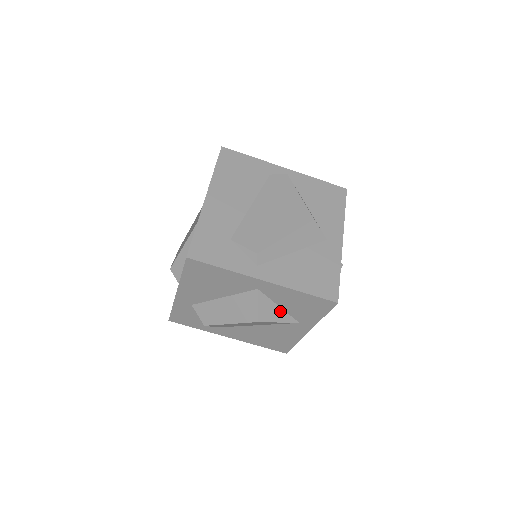
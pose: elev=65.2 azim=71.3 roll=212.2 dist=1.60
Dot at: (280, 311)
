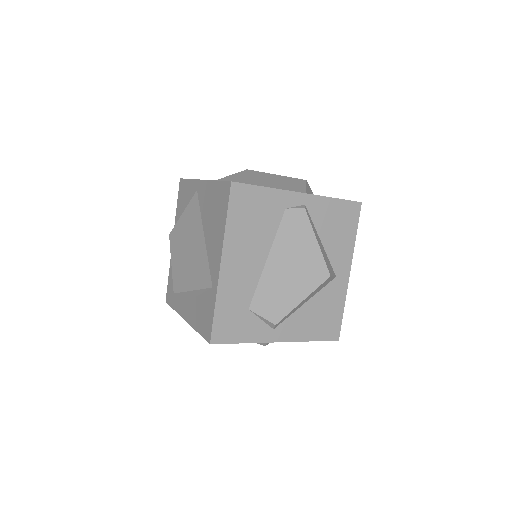
Dot at: occluded
